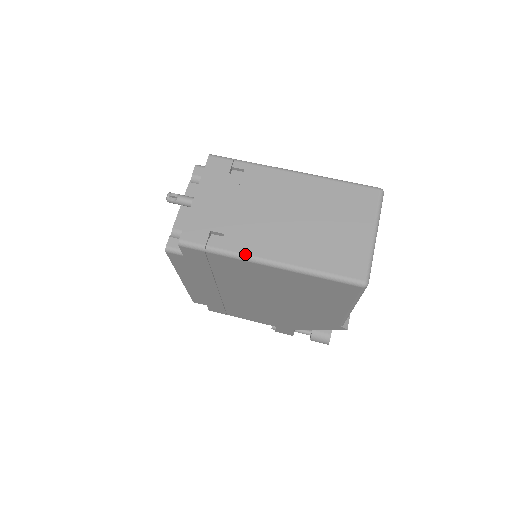
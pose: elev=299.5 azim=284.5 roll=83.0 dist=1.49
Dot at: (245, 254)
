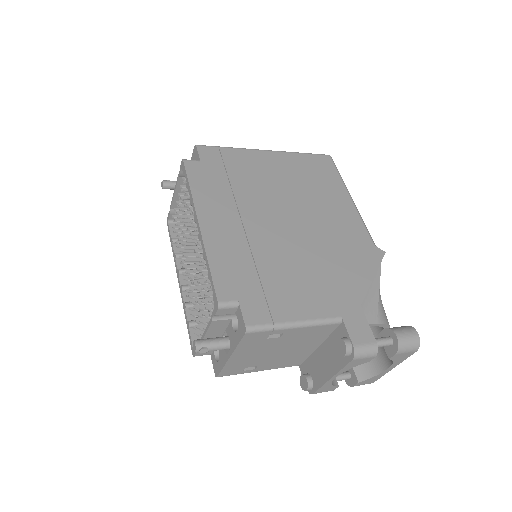
Dot at: occluded
